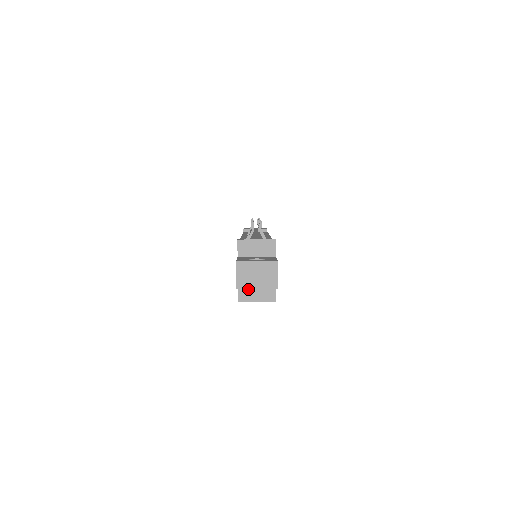
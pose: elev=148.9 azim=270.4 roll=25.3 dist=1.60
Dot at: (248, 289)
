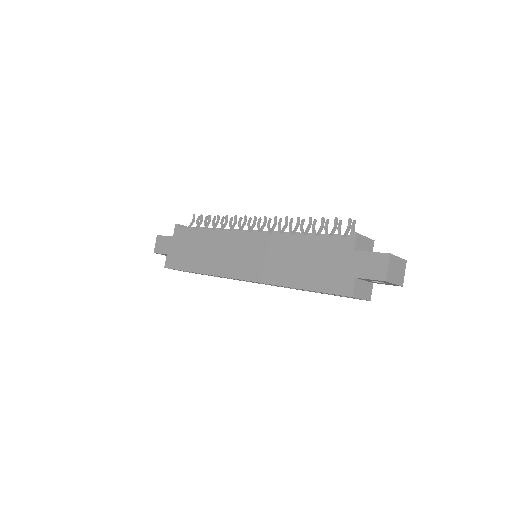
Dot at: (360, 285)
